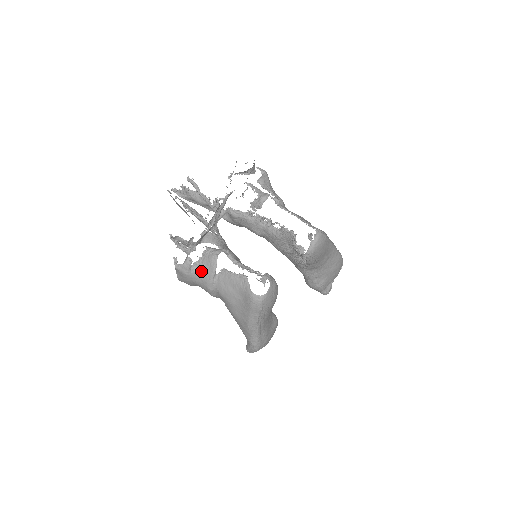
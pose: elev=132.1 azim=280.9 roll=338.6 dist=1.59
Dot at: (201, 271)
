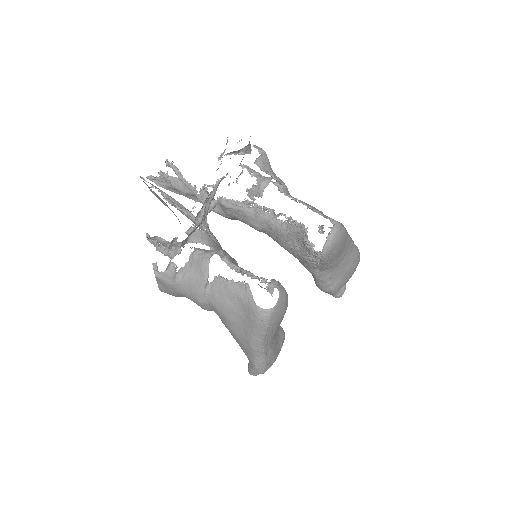
Dot at: (189, 279)
